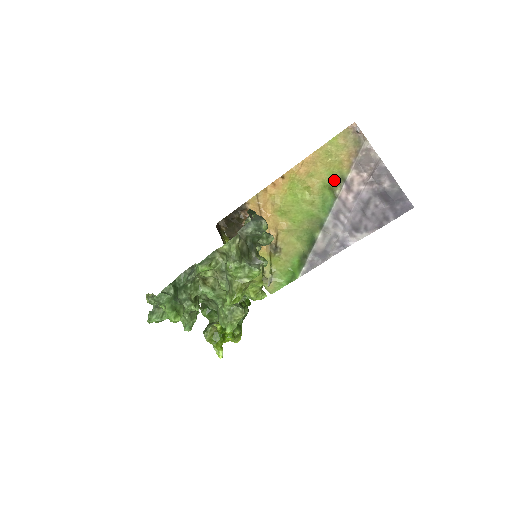
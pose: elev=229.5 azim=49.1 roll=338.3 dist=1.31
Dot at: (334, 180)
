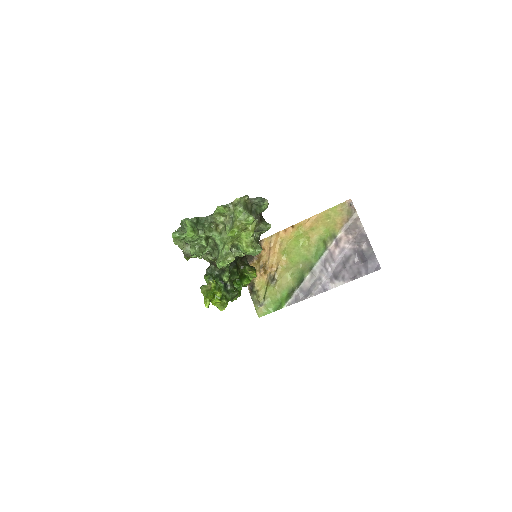
Dot at: (328, 236)
